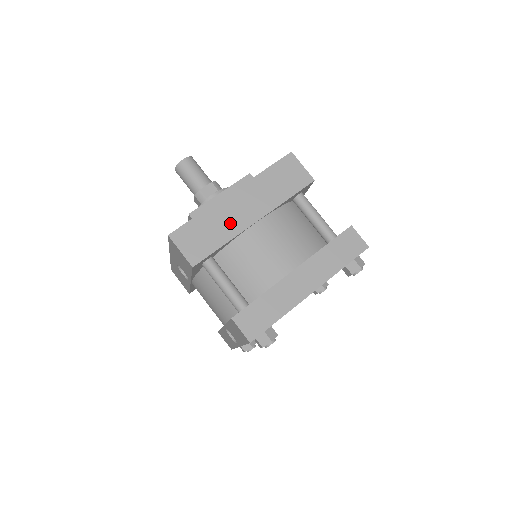
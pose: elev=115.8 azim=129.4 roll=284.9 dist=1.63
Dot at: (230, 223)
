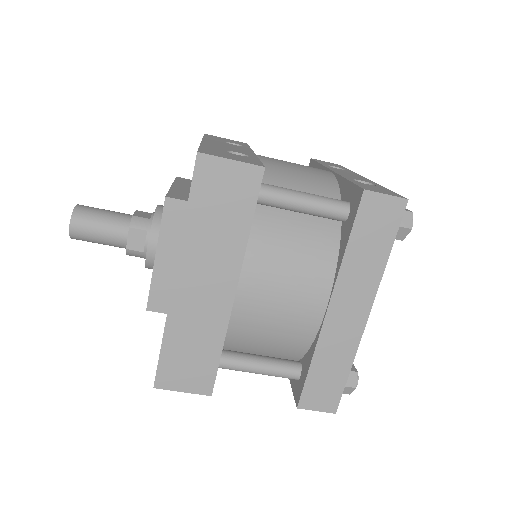
Dot at: (206, 320)
